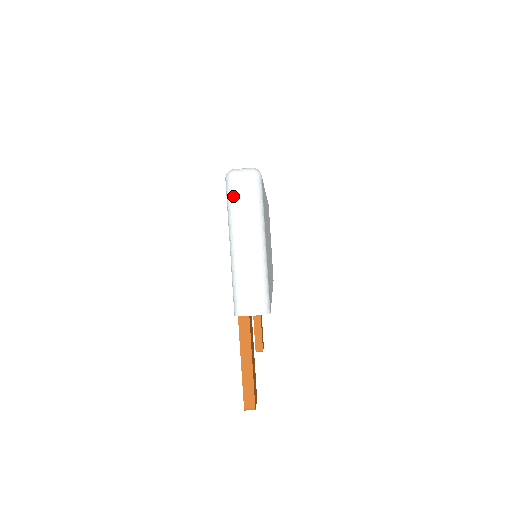
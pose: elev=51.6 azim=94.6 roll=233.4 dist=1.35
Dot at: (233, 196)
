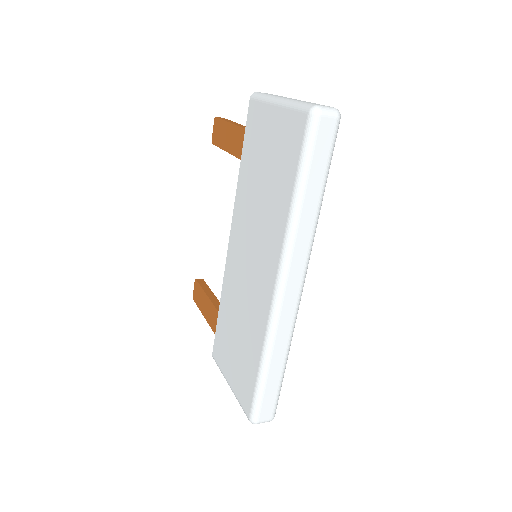
Dot at: occluded
